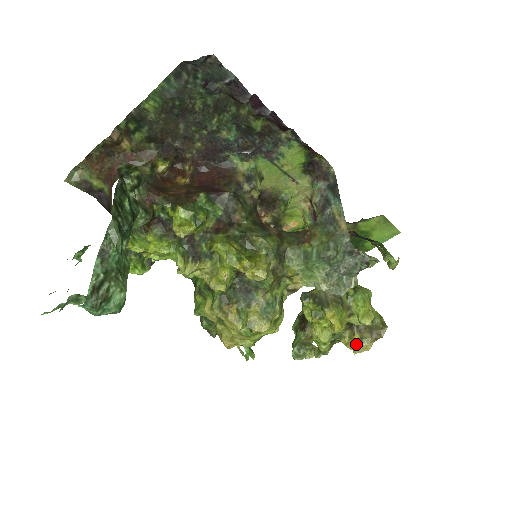
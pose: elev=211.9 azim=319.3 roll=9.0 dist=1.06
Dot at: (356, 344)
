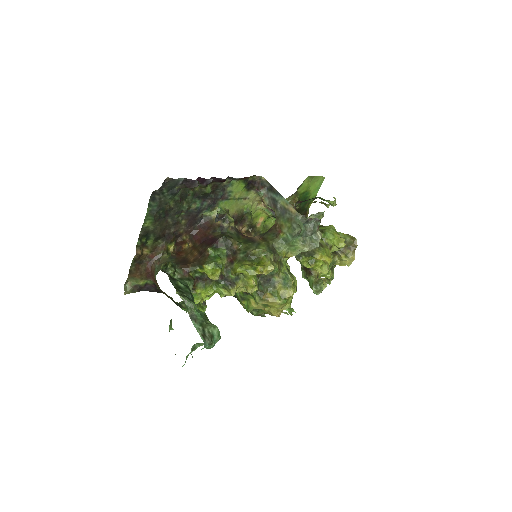
Dot at: (346, 261)
